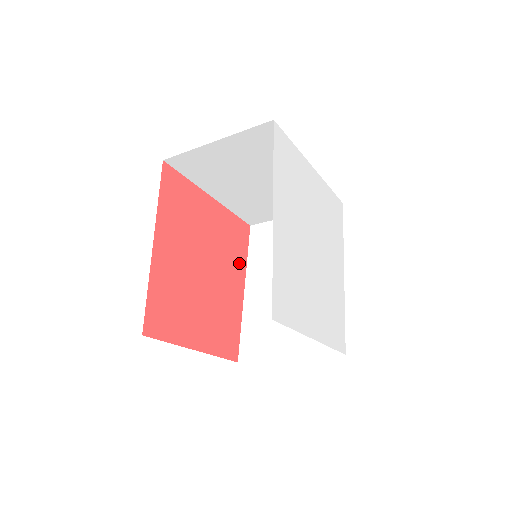
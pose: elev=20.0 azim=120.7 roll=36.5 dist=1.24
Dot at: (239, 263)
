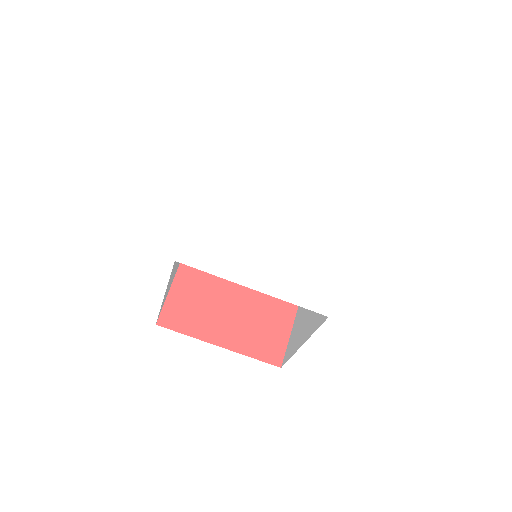
Dot at: occluded
